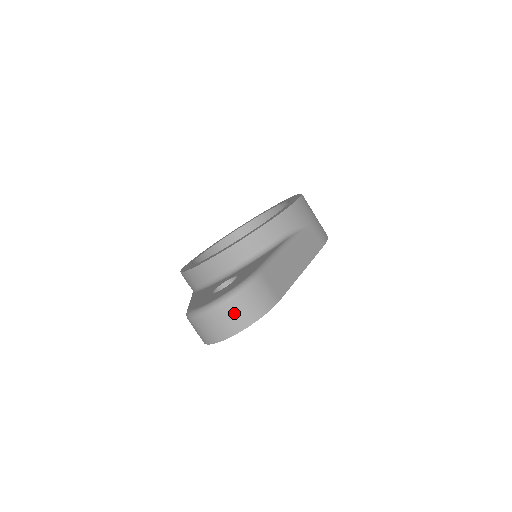
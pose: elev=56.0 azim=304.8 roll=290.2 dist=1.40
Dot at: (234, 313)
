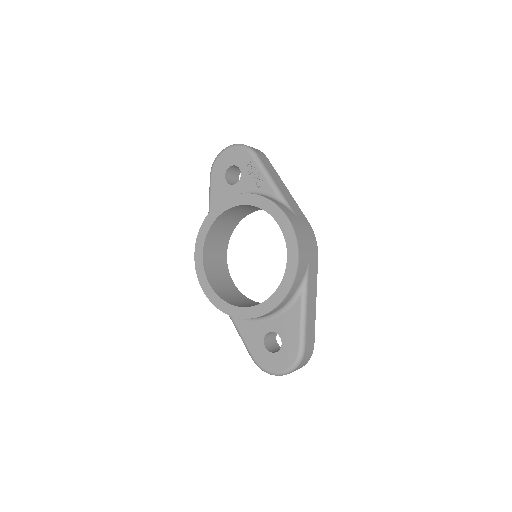
Dot at: occluded
